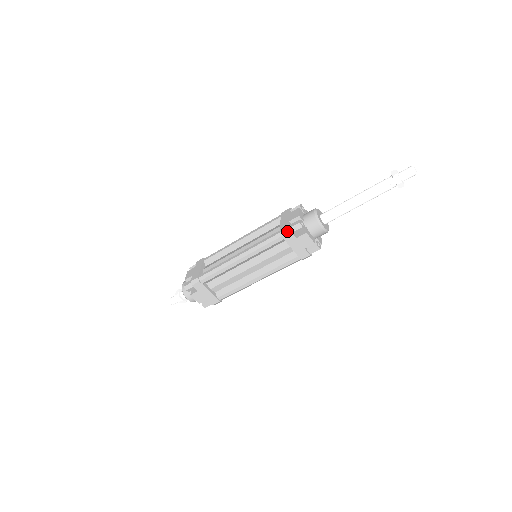
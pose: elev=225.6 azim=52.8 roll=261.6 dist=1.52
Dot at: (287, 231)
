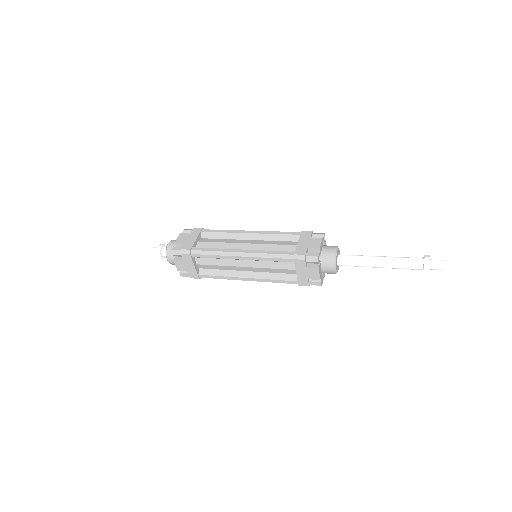
Dot at: occluded
